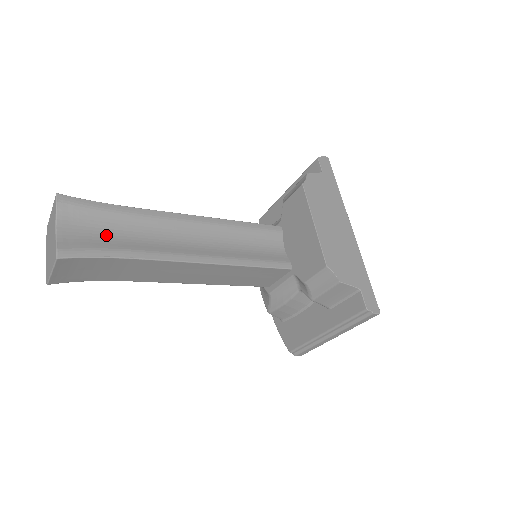
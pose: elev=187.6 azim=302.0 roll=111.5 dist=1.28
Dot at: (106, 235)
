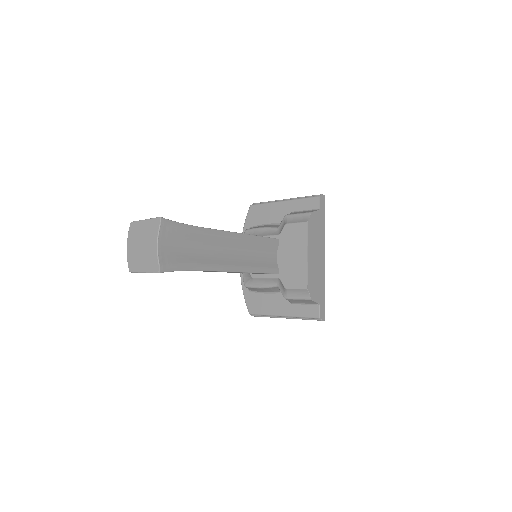
Dot at: (184, 250)
